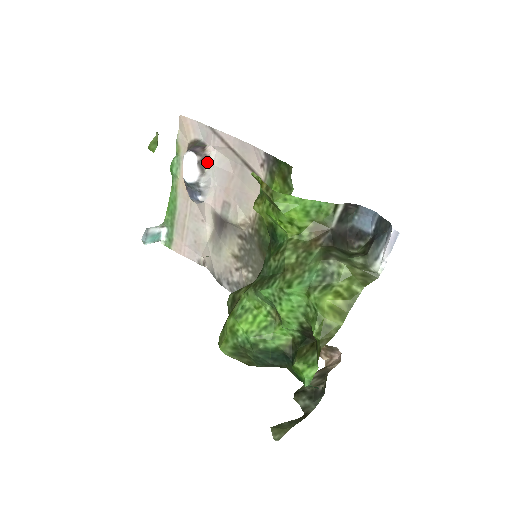
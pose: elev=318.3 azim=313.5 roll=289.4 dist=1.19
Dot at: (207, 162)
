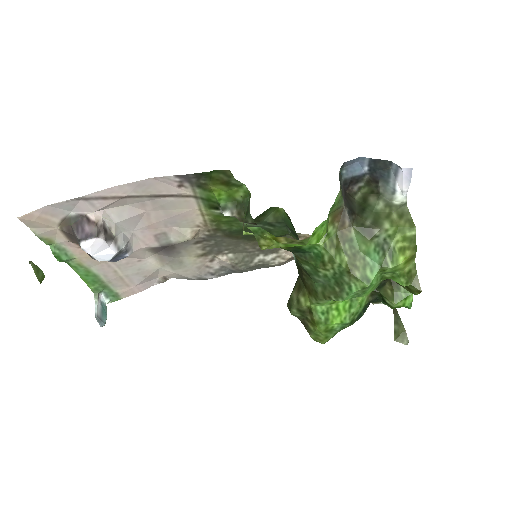
Dot at: (108, 228)
